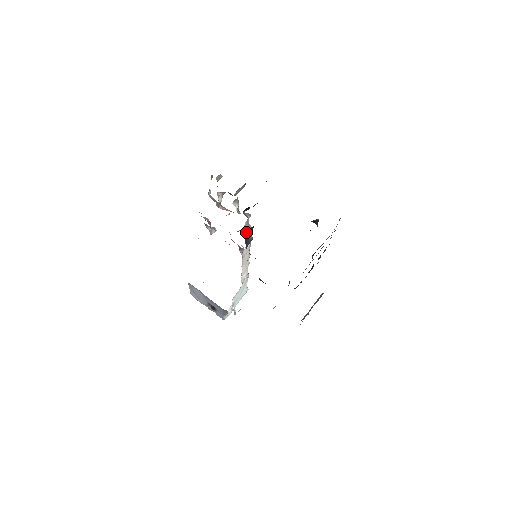
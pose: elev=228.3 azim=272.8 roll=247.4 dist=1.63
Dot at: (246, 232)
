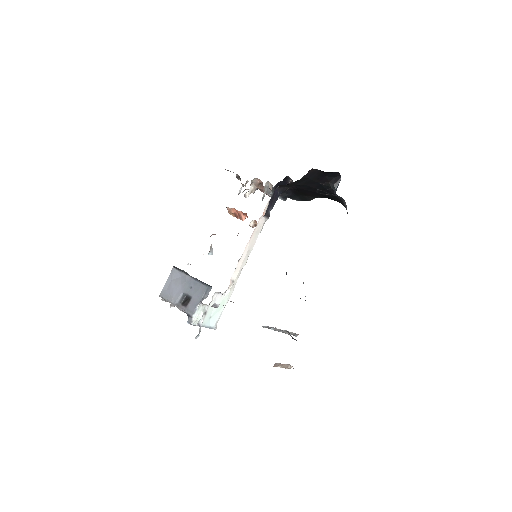
Dot at: (274, 192)
